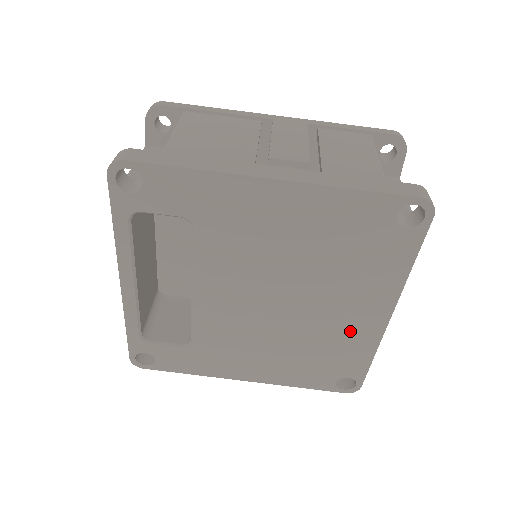
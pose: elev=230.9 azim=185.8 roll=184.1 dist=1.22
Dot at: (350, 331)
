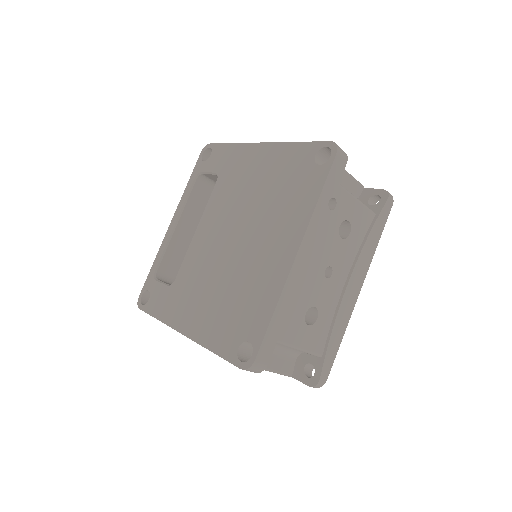
Dot at: (266, 272)
